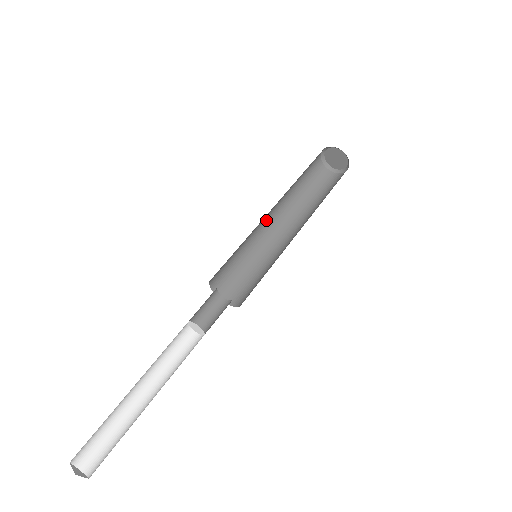
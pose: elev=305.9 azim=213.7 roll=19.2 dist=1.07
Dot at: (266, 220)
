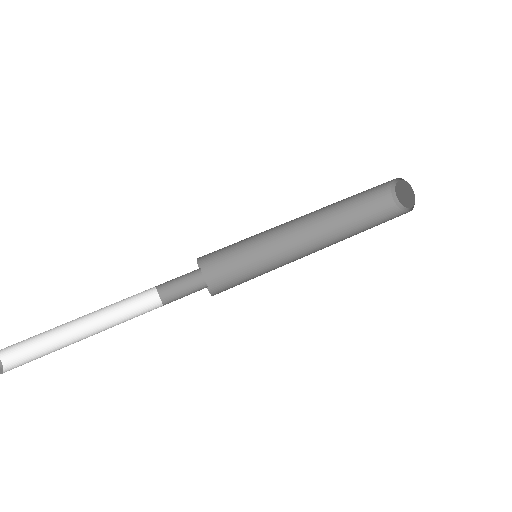
Dot at: (291, 226)
